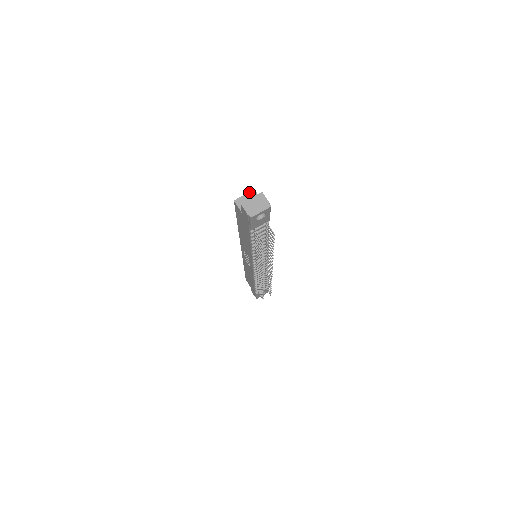
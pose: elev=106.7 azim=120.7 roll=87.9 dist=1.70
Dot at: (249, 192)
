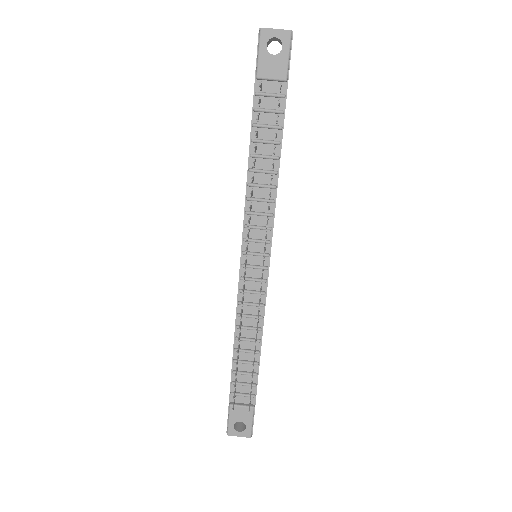
Dot at: occluded
